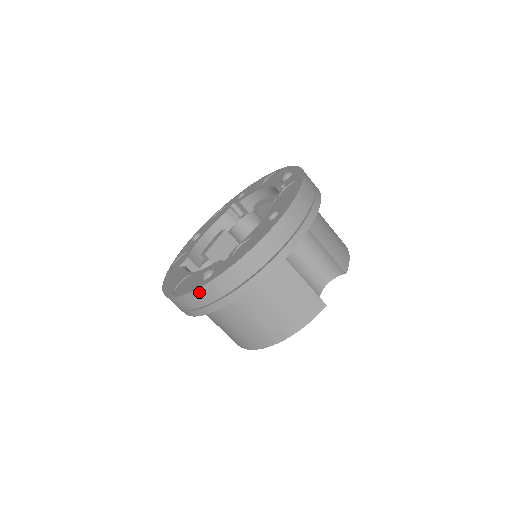
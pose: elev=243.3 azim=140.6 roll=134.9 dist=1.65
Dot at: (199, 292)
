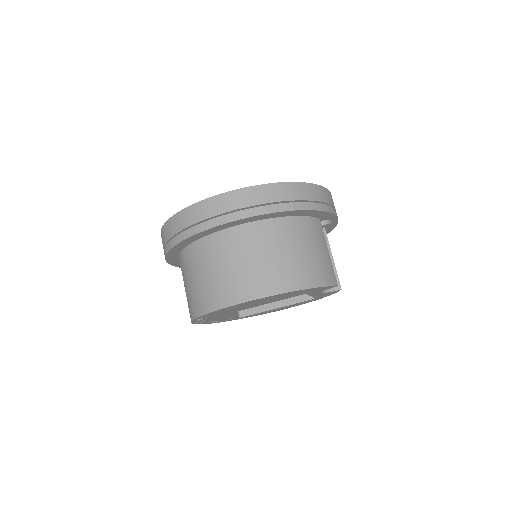
Dot at: (262, 188)
